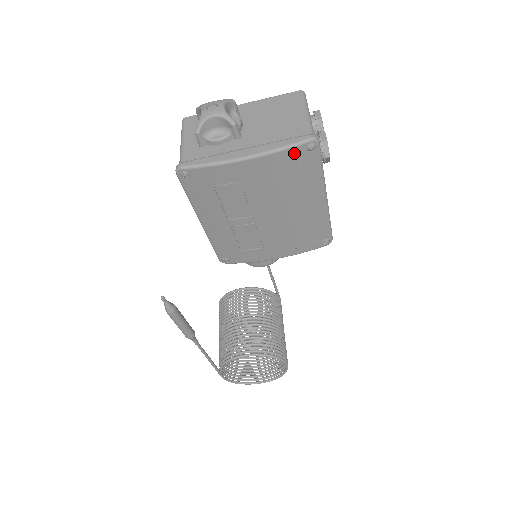
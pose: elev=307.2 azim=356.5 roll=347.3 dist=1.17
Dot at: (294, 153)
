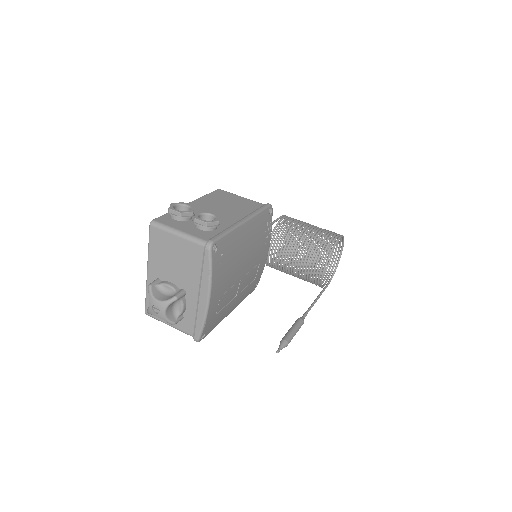
Dot at: (215, 262)
